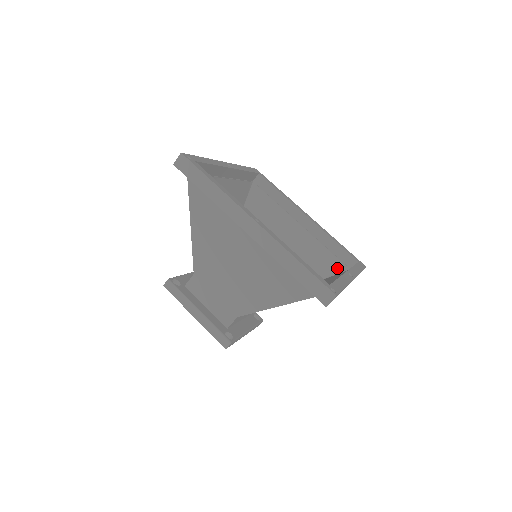
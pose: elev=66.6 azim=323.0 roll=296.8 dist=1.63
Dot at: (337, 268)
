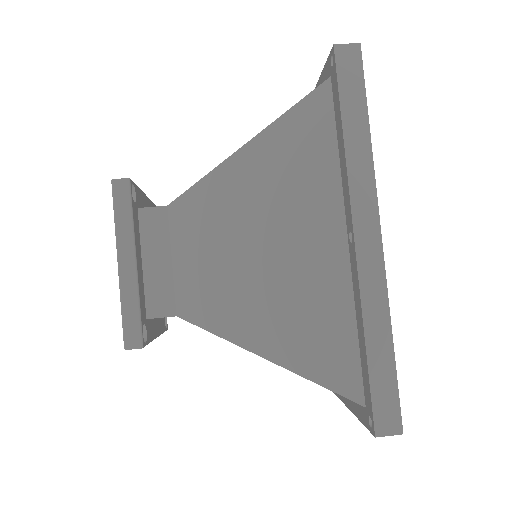
Dot at: occluded
